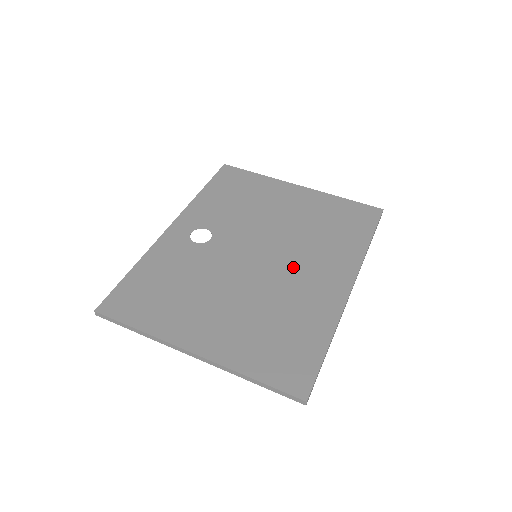
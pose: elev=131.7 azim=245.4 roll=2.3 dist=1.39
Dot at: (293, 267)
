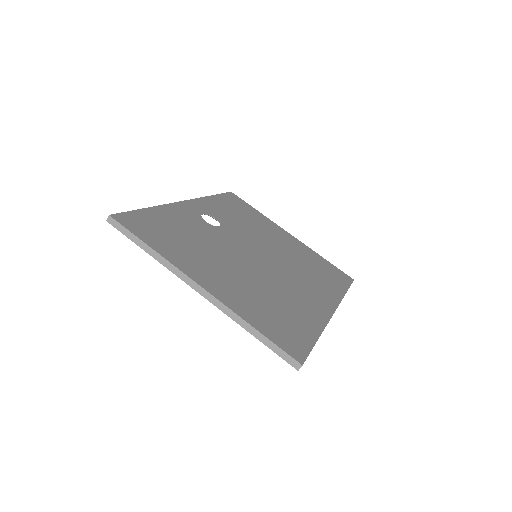
Dot at: (288, 277)
